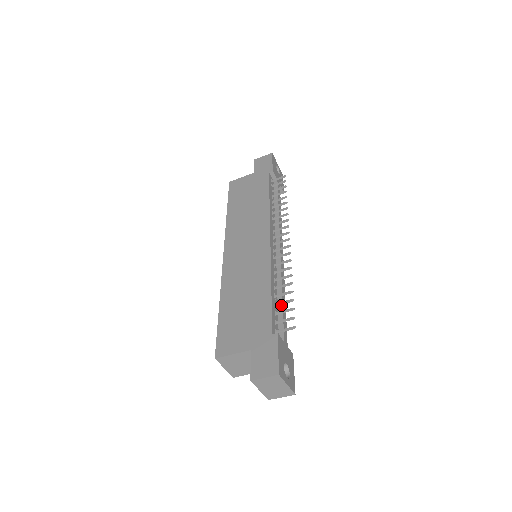
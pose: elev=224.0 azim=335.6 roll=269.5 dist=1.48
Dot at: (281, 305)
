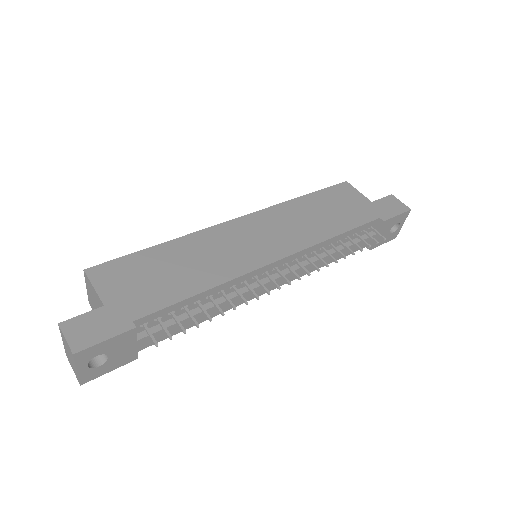
Dot at: occluded
